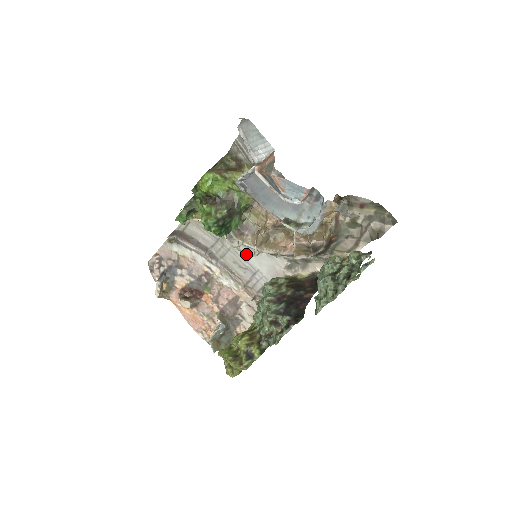
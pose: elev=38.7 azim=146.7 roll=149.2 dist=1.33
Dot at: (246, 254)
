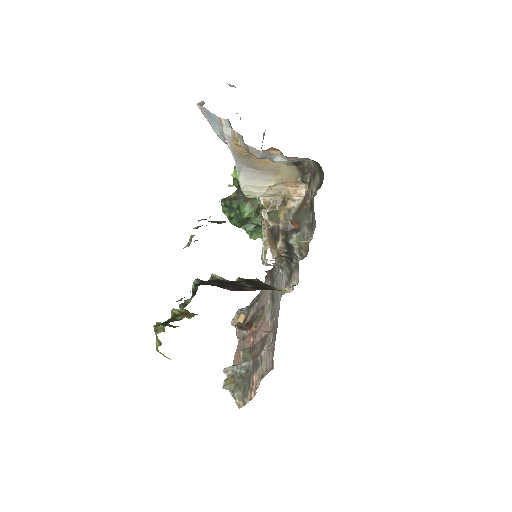
Dot at: (262, 263)
